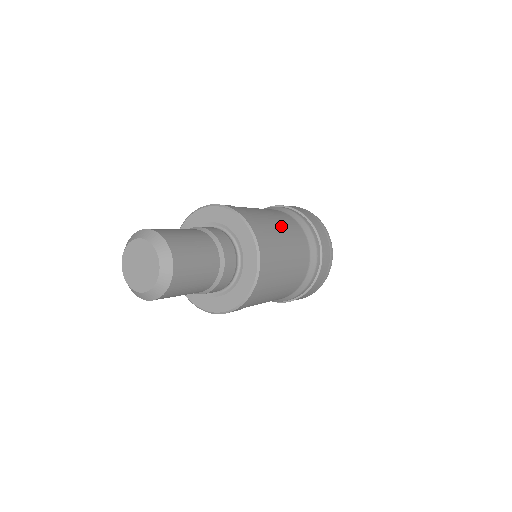
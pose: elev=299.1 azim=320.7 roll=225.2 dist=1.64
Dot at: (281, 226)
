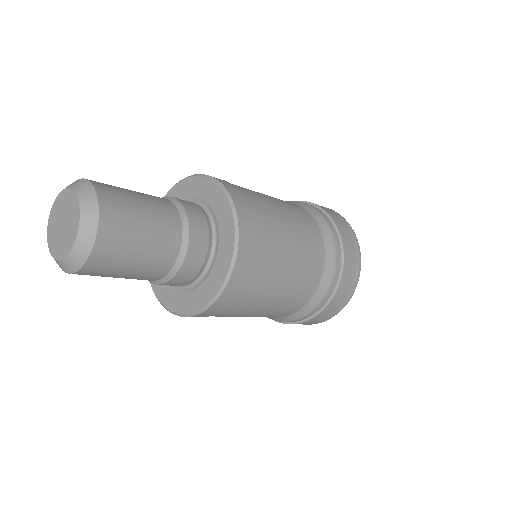
Dot at: (279, 206)
